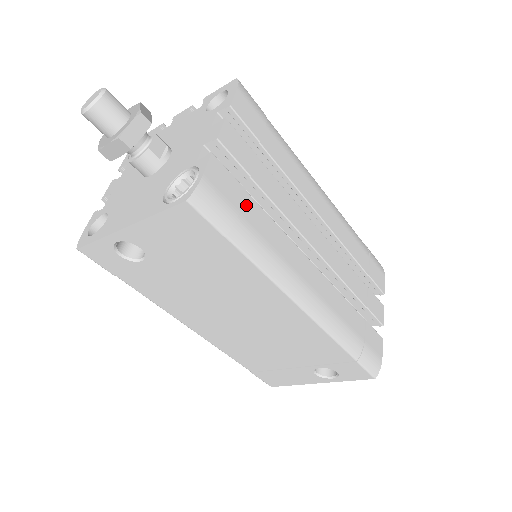
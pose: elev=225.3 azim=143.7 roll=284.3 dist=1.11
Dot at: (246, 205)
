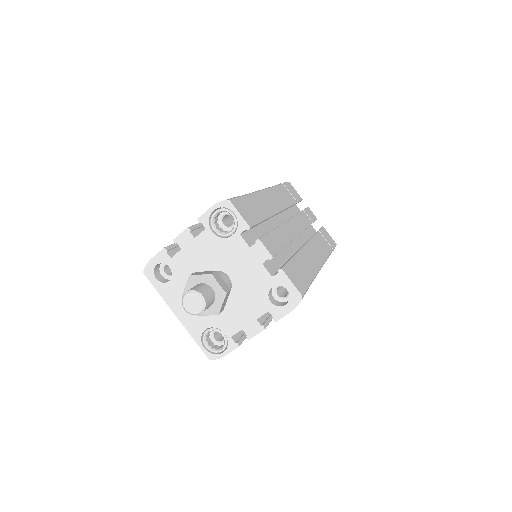
Dot at: occluded
